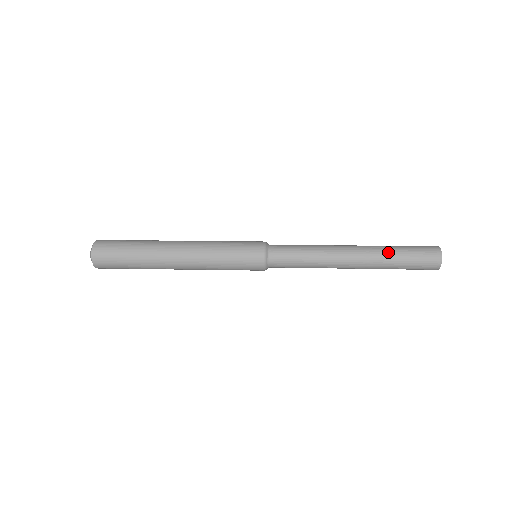
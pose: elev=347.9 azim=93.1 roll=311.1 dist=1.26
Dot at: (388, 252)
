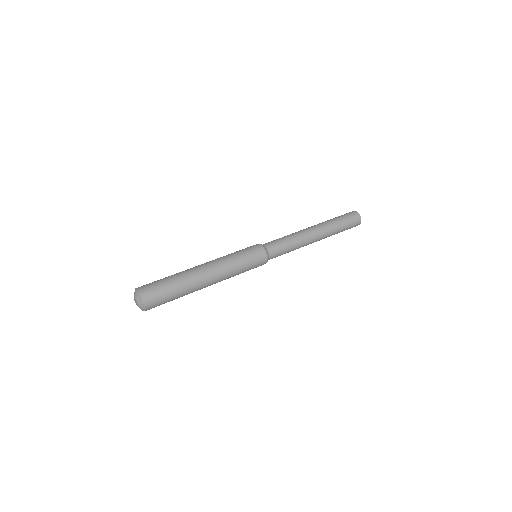
Dot at: (334, 225)
